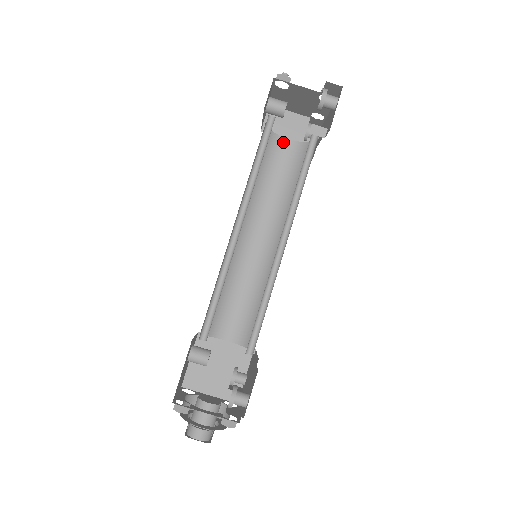
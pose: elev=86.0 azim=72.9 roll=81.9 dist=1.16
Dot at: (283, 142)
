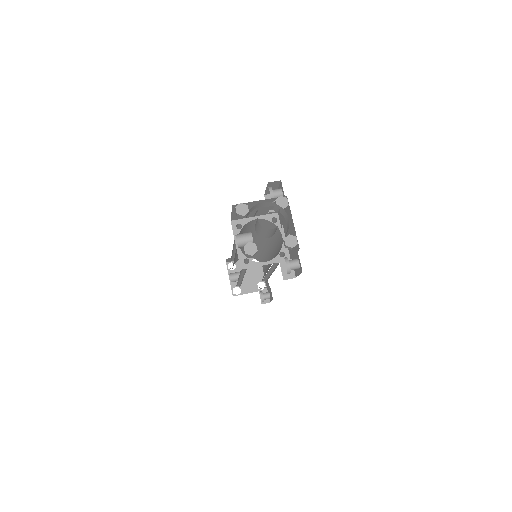
Dot at: occluded
